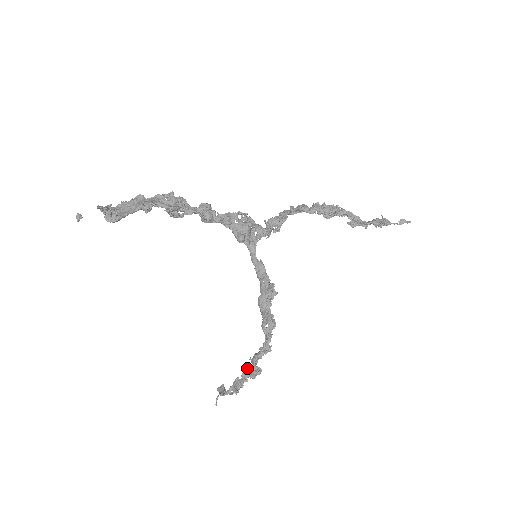
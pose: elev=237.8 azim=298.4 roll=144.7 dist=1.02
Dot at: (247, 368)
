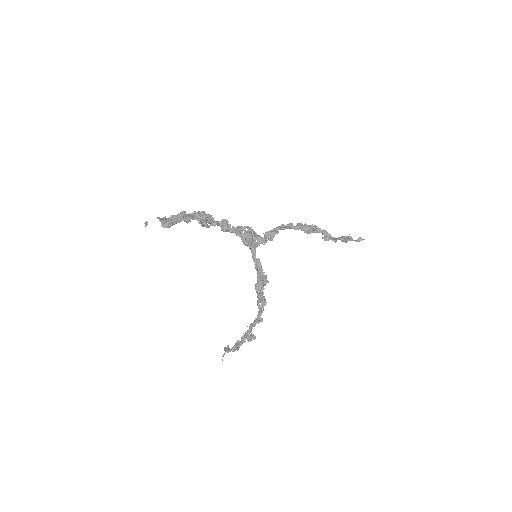
Dot at: (245, 333)
